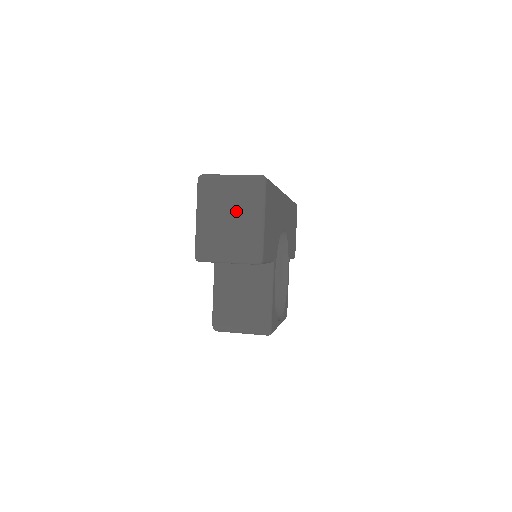
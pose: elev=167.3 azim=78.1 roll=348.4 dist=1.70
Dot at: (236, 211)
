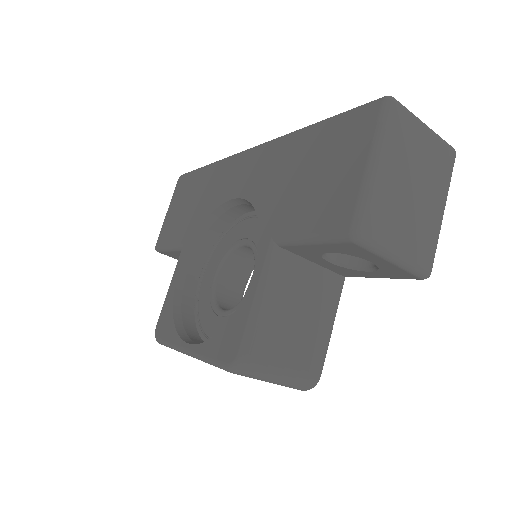
Dot at: (423, 182)
